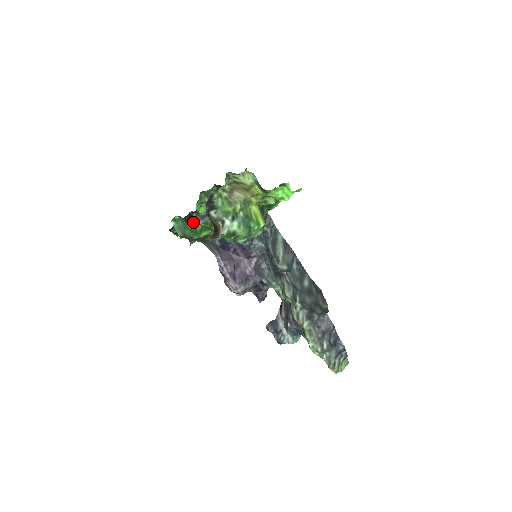
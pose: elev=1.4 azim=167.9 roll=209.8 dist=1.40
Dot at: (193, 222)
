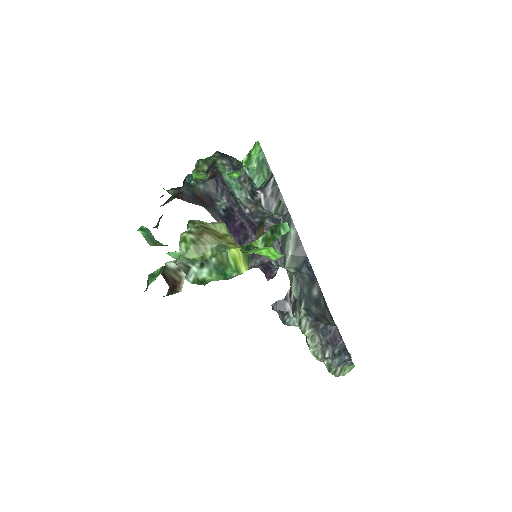
Dot at: occluded
